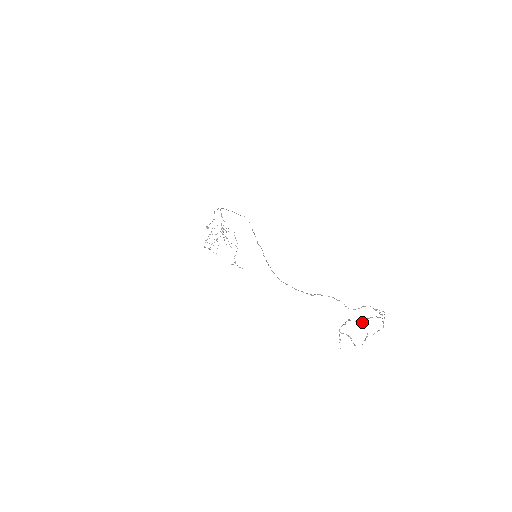
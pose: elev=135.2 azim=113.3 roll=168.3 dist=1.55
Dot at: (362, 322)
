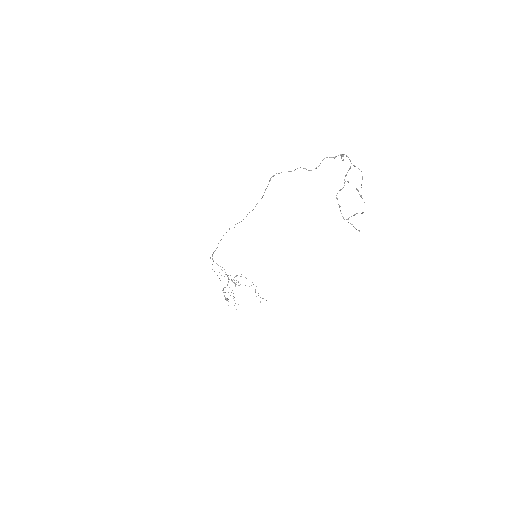
Dot at: (344, 185)
